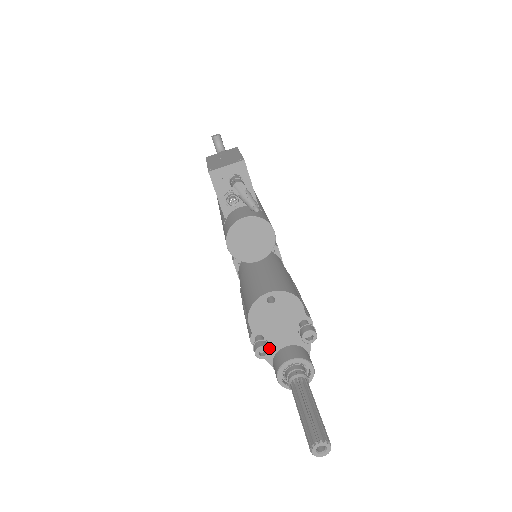
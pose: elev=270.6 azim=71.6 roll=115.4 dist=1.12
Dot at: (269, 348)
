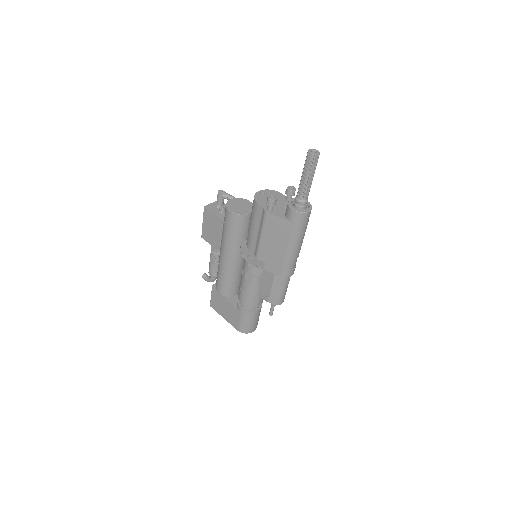
Dot at: (274, 196)
